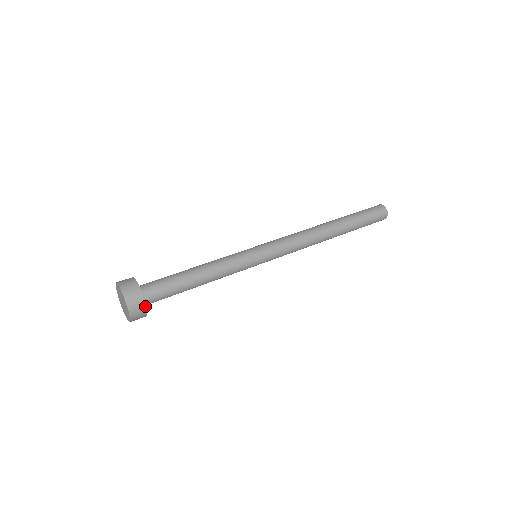
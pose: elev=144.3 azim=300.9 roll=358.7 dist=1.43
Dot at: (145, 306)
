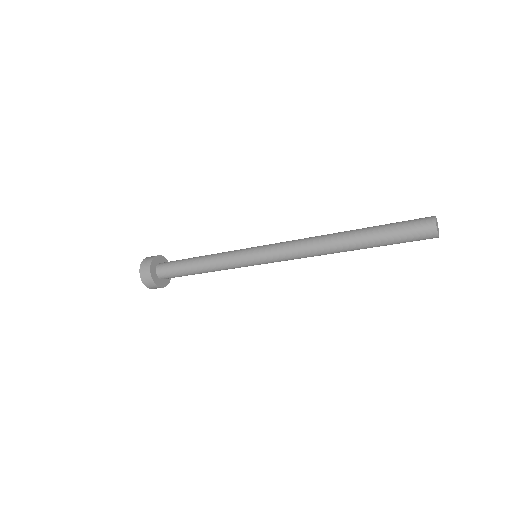
Dot at: (150, 270)
